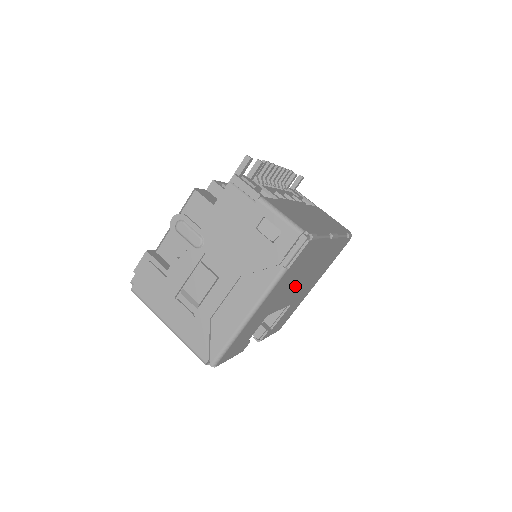
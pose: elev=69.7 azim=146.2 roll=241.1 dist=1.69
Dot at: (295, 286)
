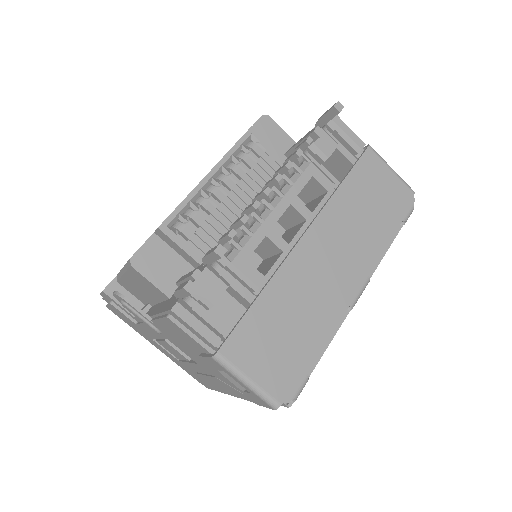
Dot at: occluded
